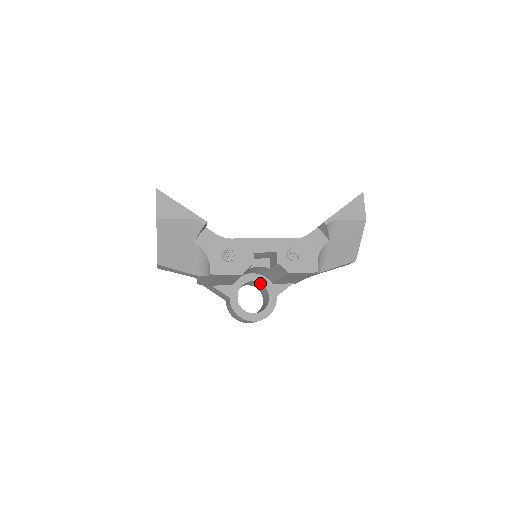
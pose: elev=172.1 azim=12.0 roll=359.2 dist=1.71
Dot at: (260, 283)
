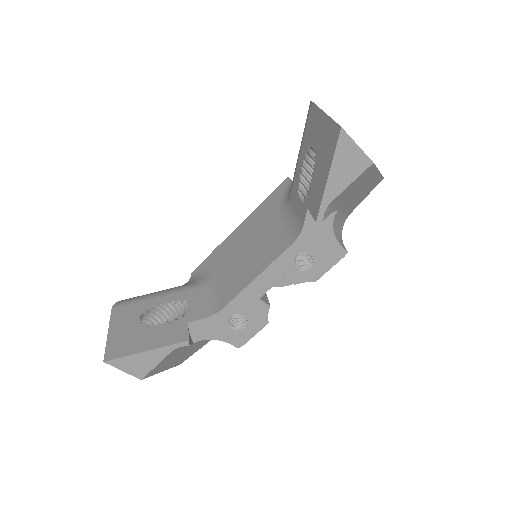
Dot at: occluded
